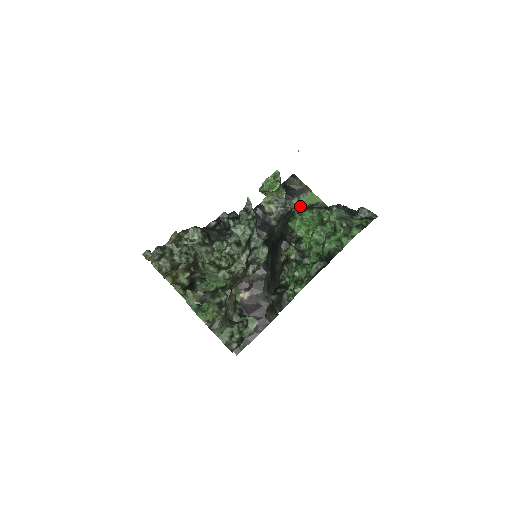
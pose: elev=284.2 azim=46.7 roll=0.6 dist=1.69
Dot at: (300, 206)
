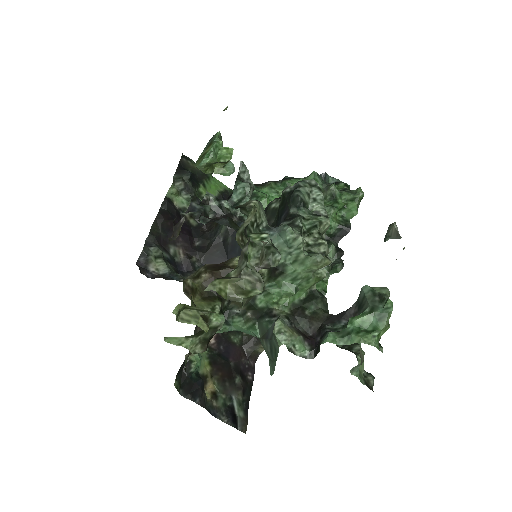
Dot at: occluded
